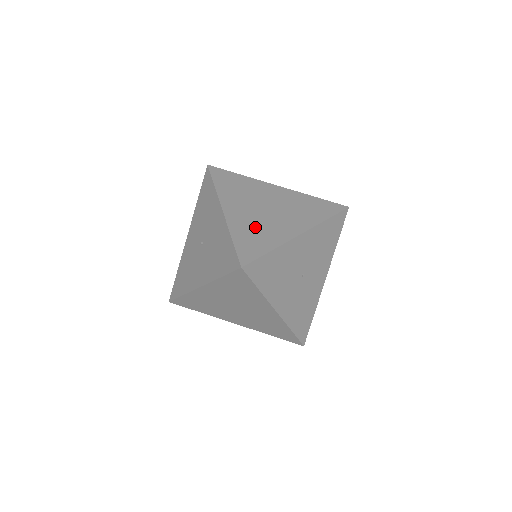
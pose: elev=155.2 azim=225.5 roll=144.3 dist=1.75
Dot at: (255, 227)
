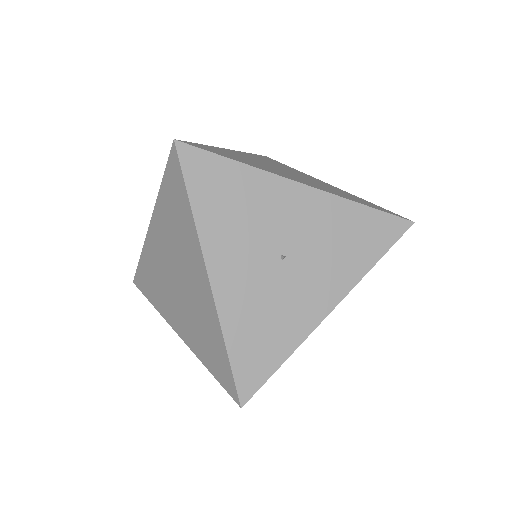
Dot at: (248, 159)
